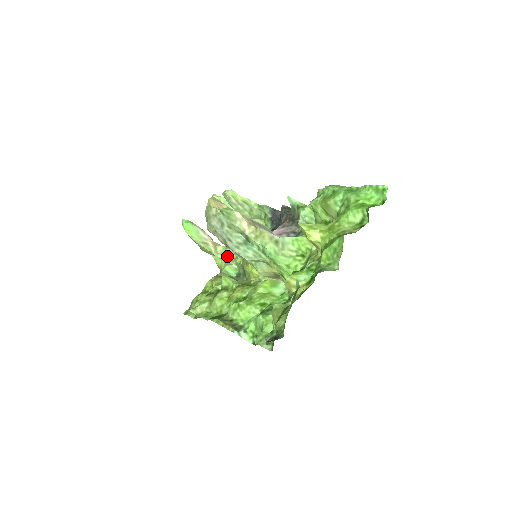
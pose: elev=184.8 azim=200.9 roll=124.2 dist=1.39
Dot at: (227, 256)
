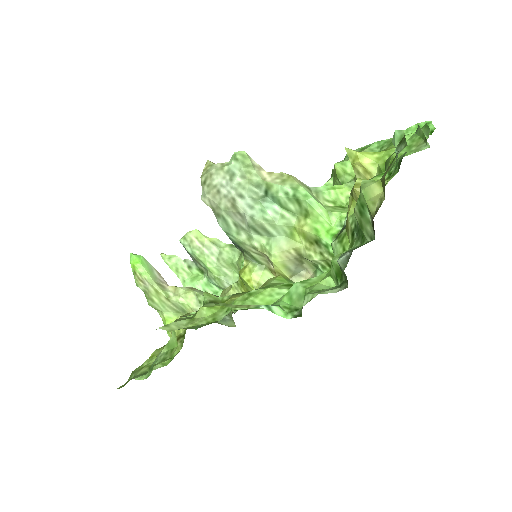
Dot at: (193, 298)
